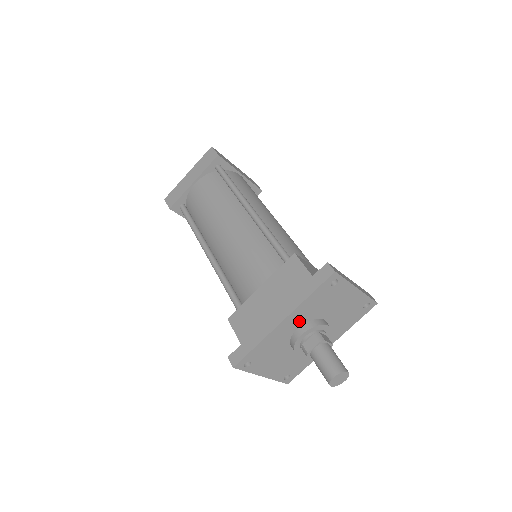
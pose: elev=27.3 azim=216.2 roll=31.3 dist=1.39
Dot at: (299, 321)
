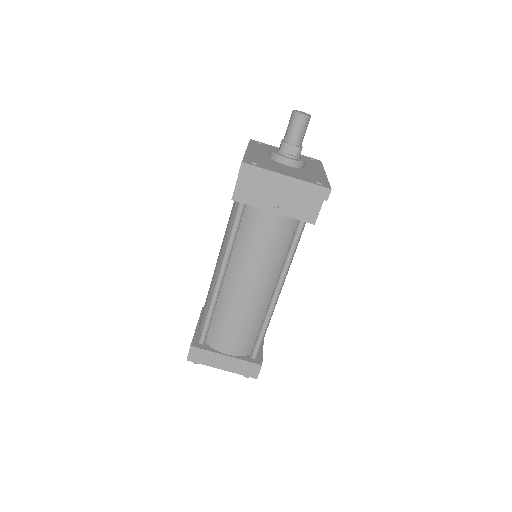
Dot at: (263, 153)
